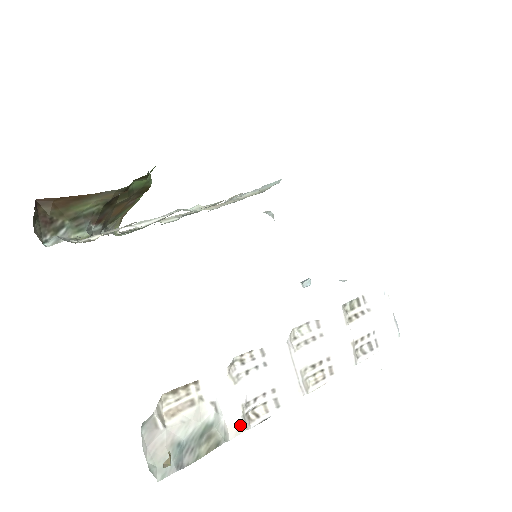
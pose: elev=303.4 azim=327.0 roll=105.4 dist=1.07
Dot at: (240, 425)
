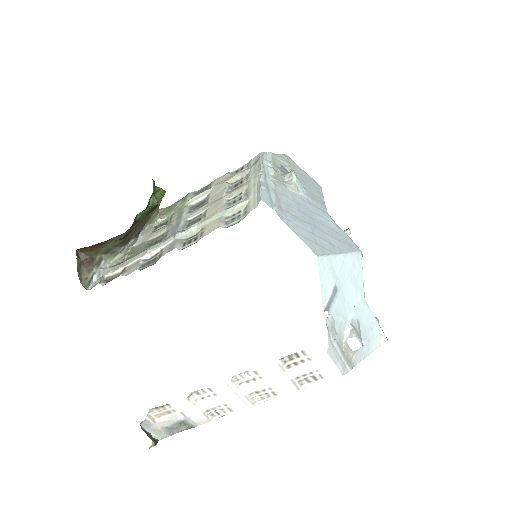
Dot at: (204, 420)
